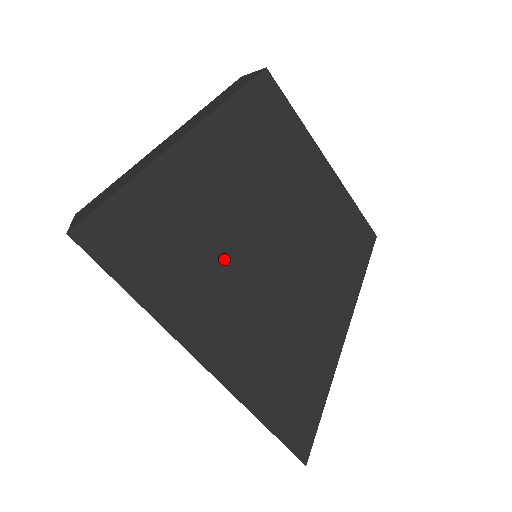
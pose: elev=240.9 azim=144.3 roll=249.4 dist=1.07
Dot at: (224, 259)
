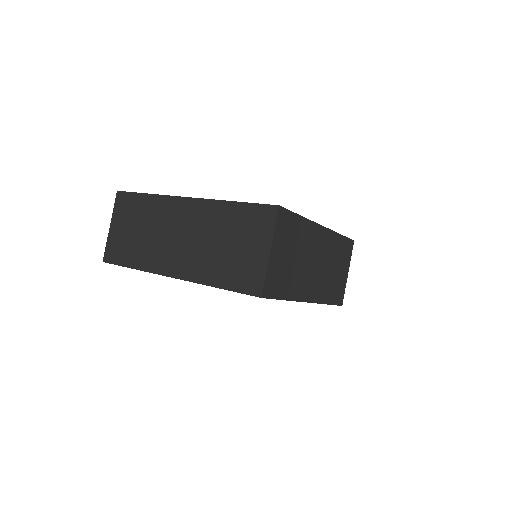
Dot at: occluded
